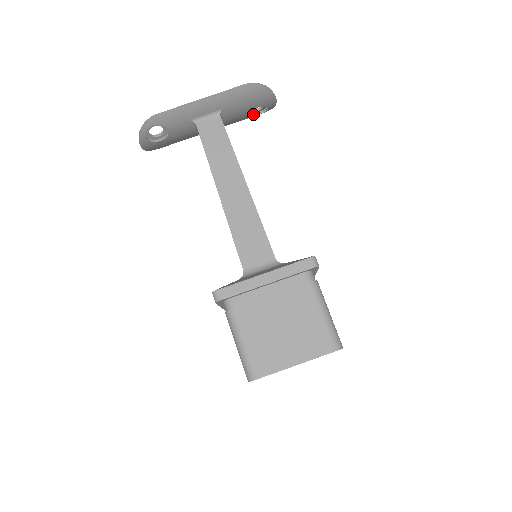
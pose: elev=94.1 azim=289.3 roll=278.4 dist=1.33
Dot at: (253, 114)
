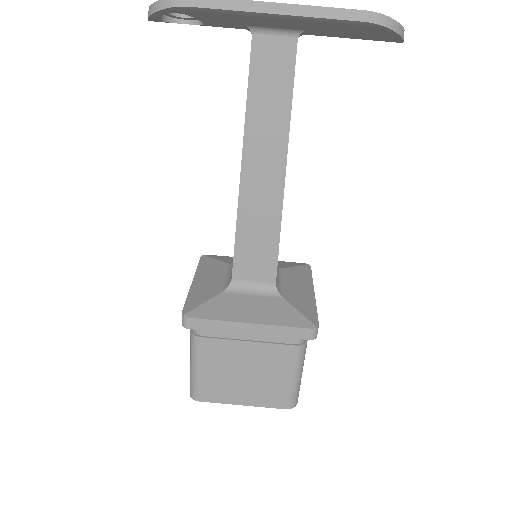
Dot at: occluded
